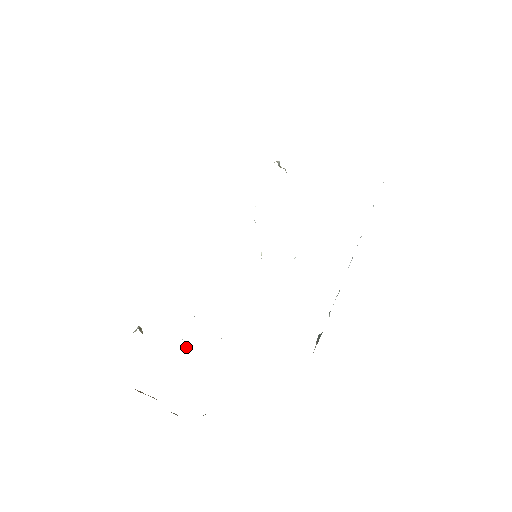
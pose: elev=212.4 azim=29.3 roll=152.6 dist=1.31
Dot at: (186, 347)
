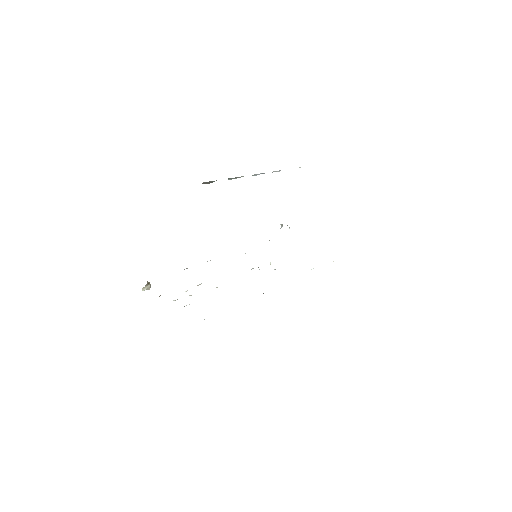
Dot at: (185, 291)
